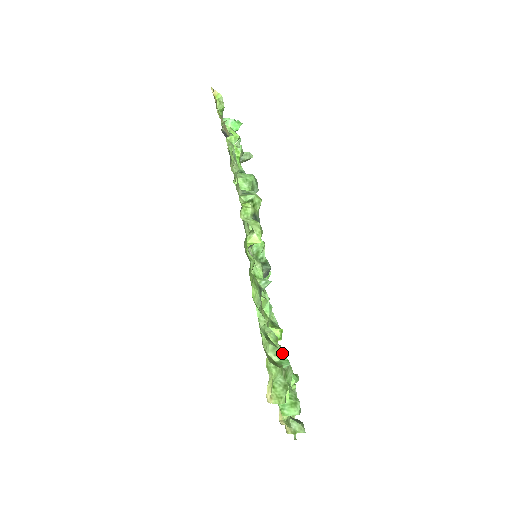
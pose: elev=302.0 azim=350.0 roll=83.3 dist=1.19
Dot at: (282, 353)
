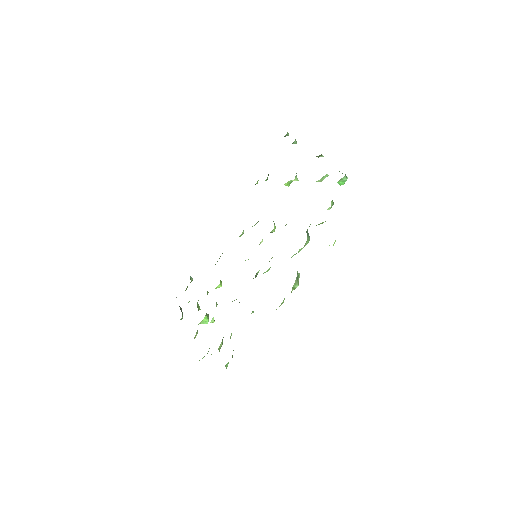
Dot at: (223, 337)
